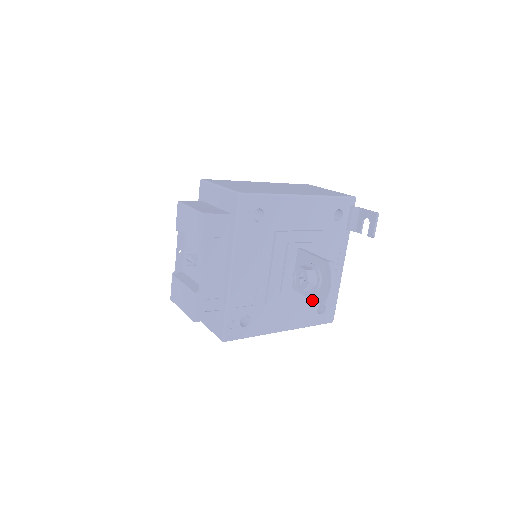
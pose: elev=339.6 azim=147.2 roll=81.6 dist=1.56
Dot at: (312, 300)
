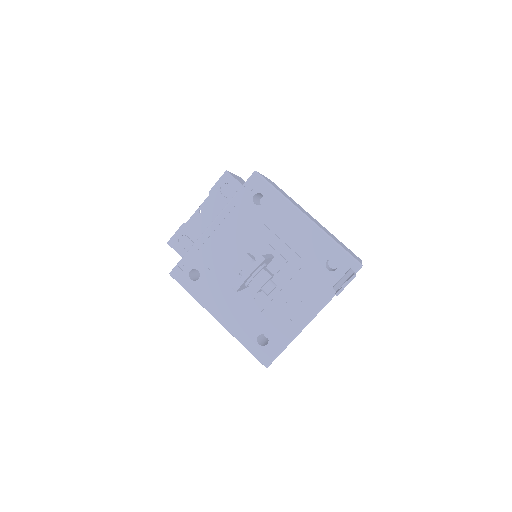
Dot at: (259, 321)
